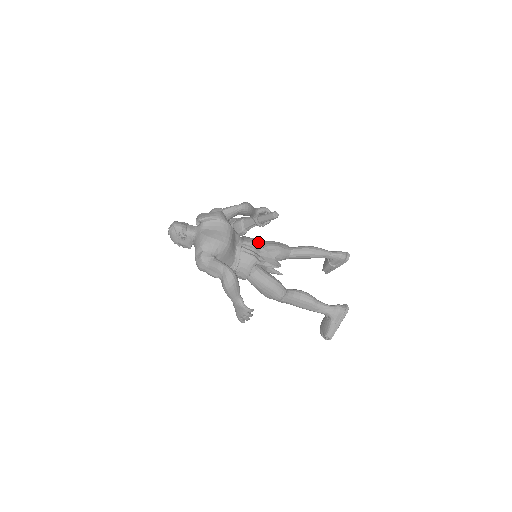
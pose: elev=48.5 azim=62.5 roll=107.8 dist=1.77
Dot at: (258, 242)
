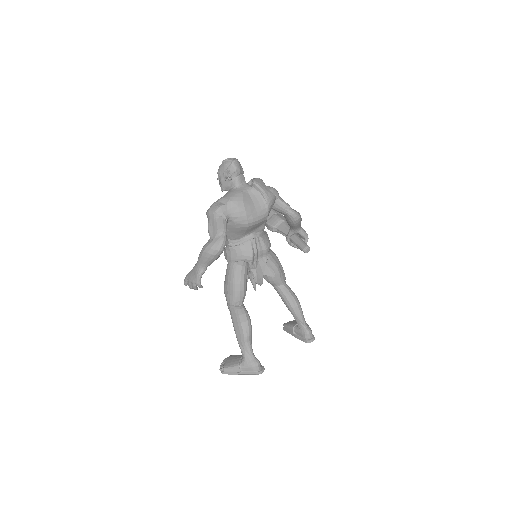
Dot at: (270, 250)
